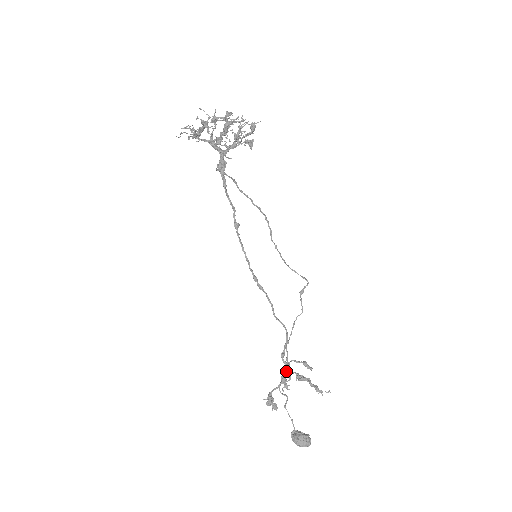
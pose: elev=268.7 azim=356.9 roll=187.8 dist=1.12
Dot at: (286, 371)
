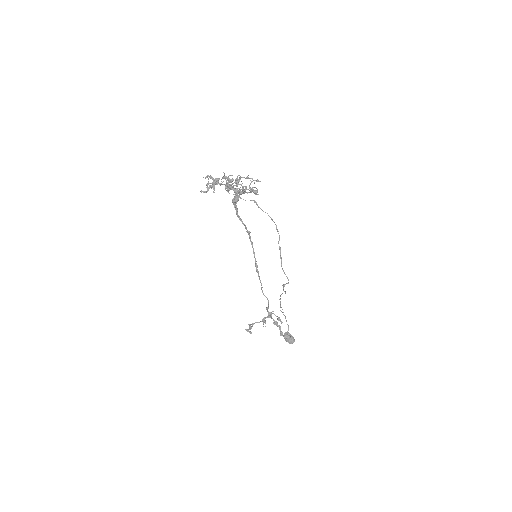
Dot at: (268, 316)
